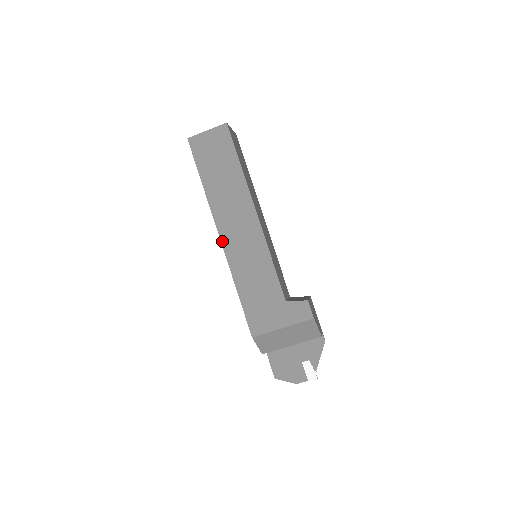
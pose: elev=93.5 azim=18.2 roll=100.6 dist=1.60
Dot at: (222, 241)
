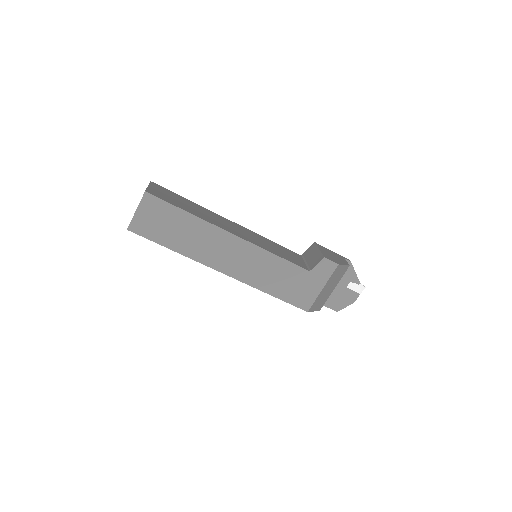
Dot at: (228, 274)
